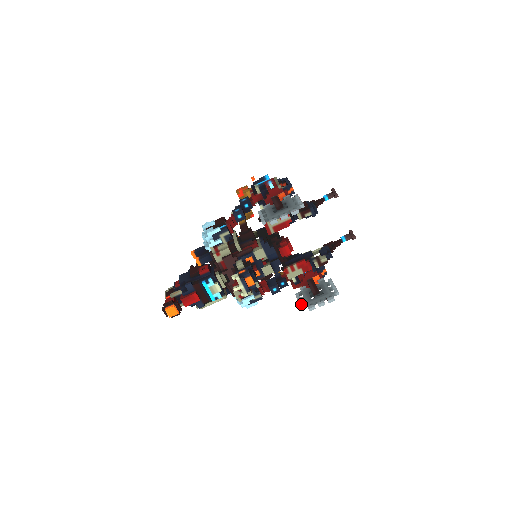
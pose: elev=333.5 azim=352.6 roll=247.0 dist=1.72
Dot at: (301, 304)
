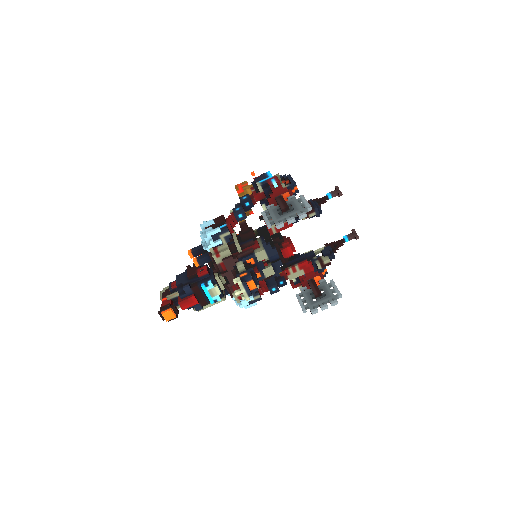
Dot at: (303, 307)
